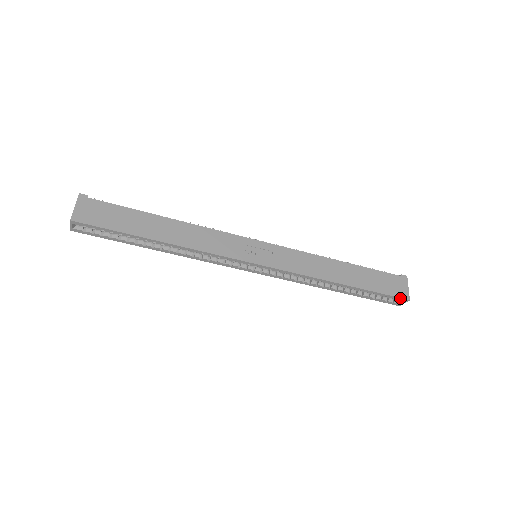
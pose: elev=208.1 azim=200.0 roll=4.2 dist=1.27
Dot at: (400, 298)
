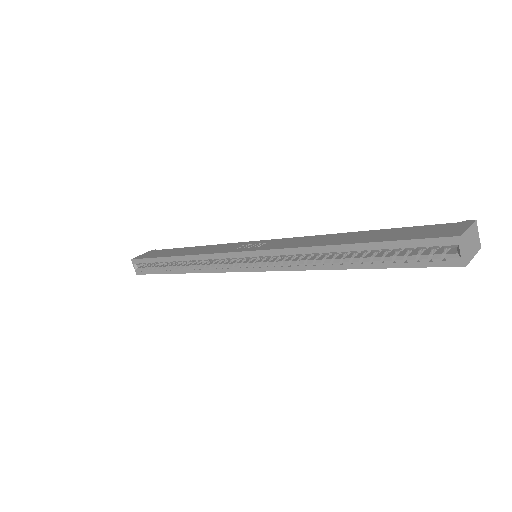
Dot at: (440, 239)
